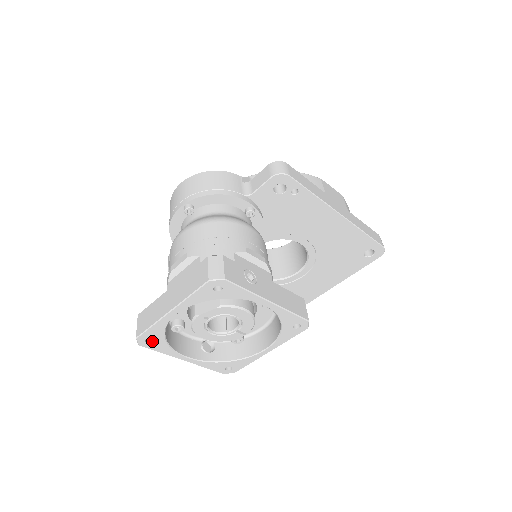
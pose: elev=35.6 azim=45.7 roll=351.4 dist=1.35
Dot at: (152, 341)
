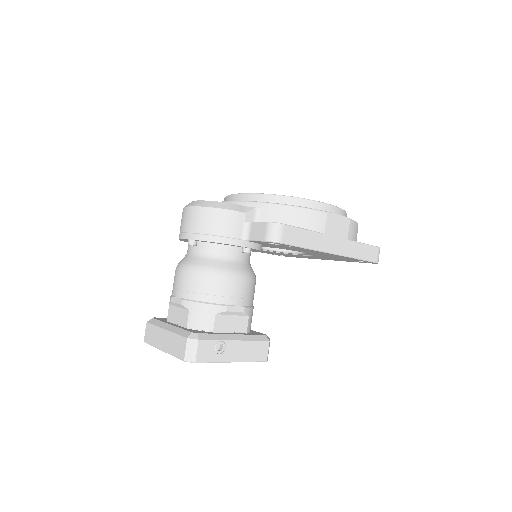
Dot at: occluded
